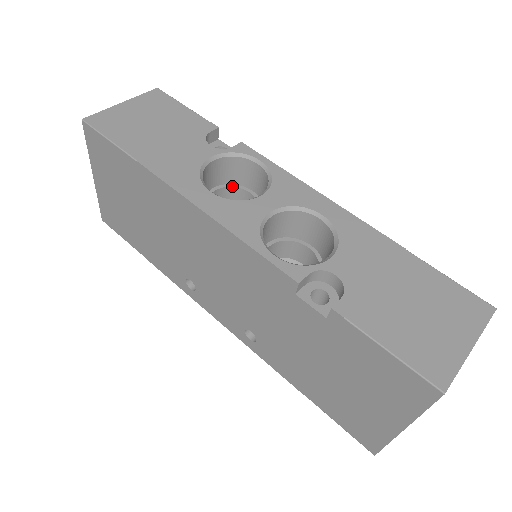
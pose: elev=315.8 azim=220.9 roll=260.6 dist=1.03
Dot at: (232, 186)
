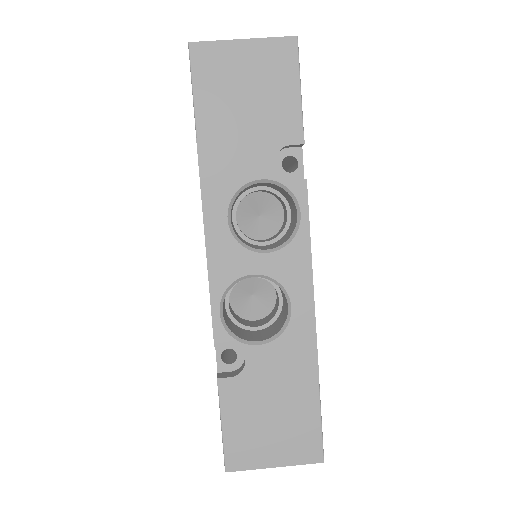
Dot at: (279, 196)
